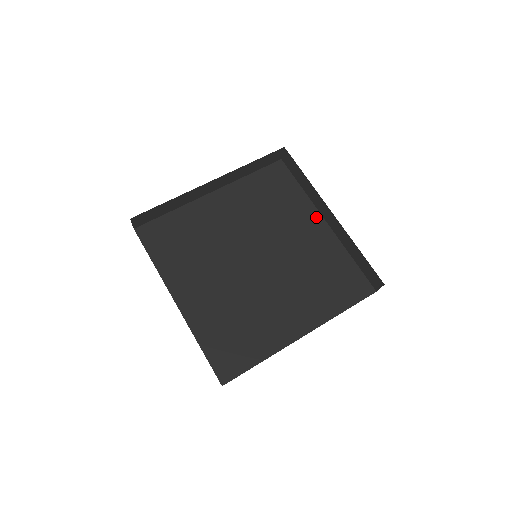
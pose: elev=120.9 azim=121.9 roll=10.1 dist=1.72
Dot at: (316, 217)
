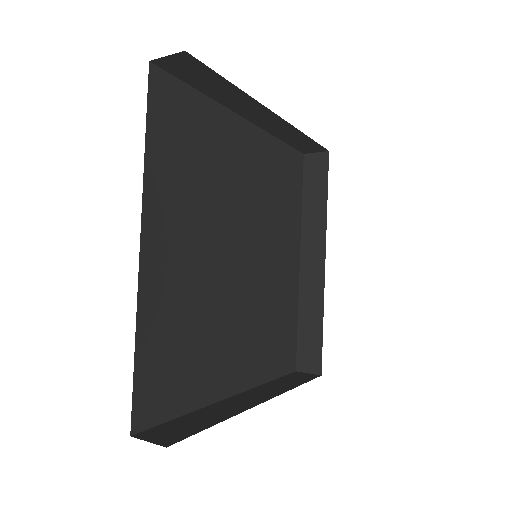
Dot at: (238, 125)
